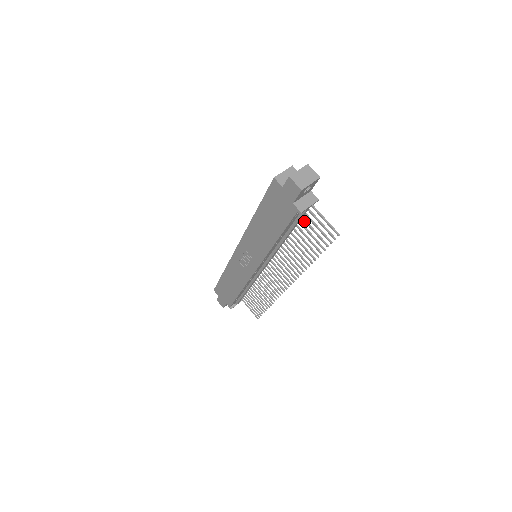
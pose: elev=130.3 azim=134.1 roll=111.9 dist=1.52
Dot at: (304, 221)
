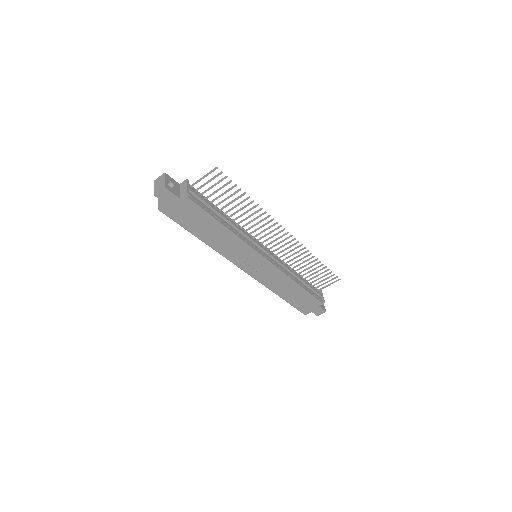
Dot at: occluded
